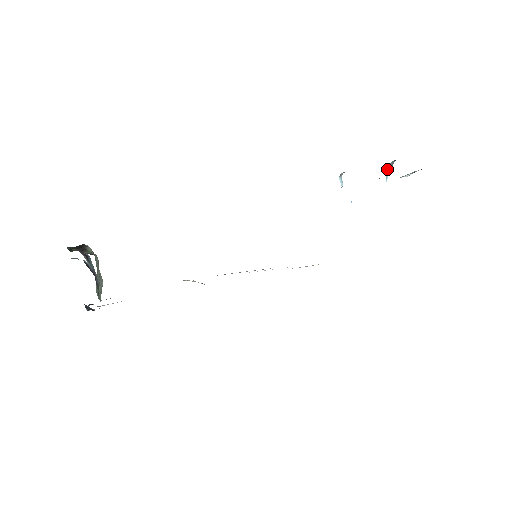
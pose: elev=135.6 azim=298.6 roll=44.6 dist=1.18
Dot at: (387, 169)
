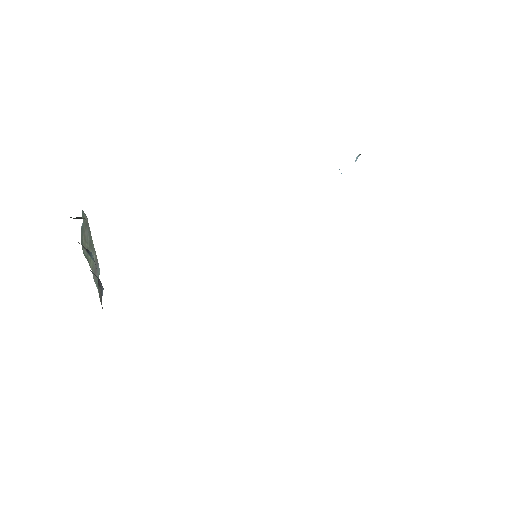
Dot at: occluded
